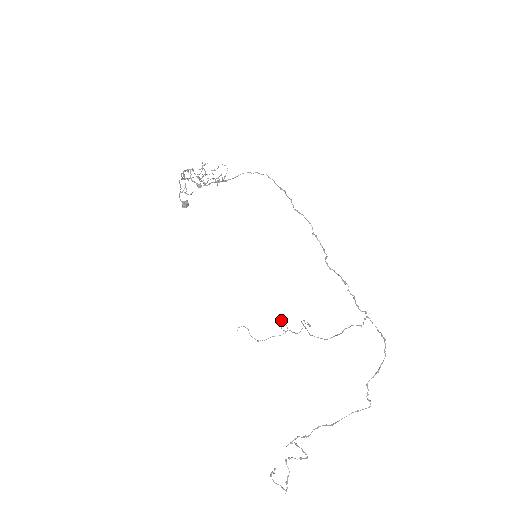
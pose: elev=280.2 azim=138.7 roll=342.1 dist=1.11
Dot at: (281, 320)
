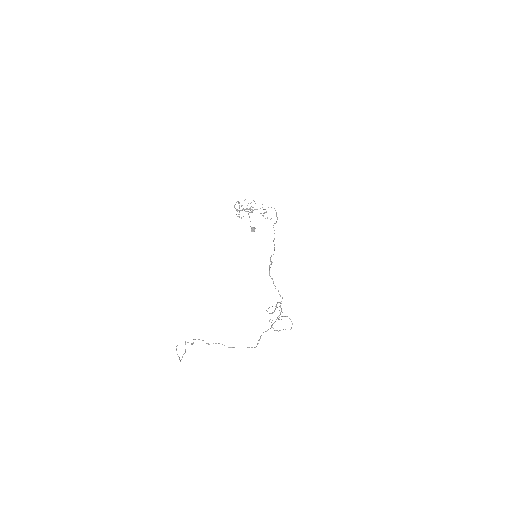
Dot at: occluded
